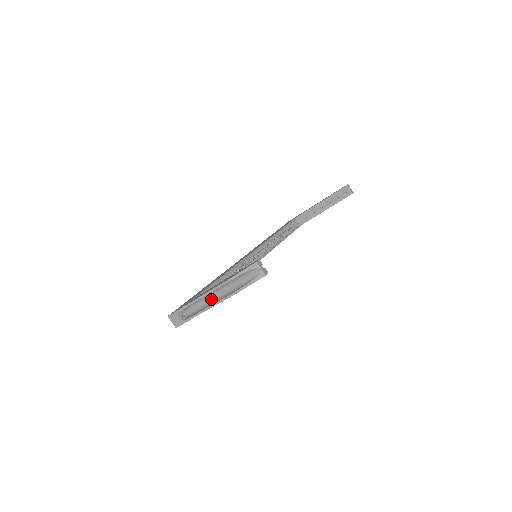
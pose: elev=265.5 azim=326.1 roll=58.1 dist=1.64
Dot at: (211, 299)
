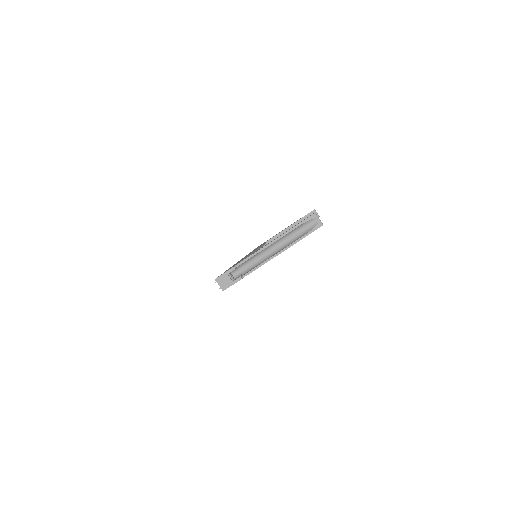
Dot at: (263, 257)
